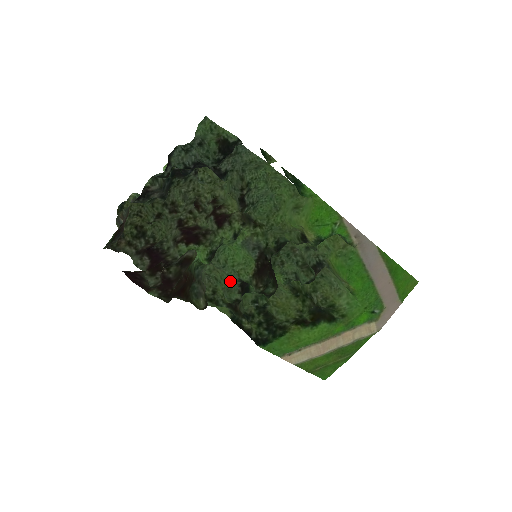
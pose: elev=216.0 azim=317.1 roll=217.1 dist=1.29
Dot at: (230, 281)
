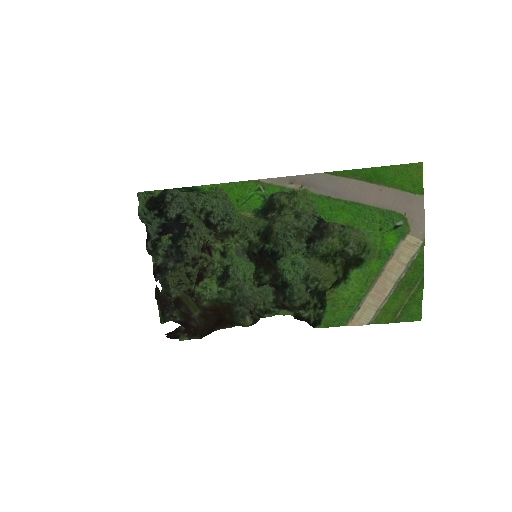
Dot at: (259, 288)
